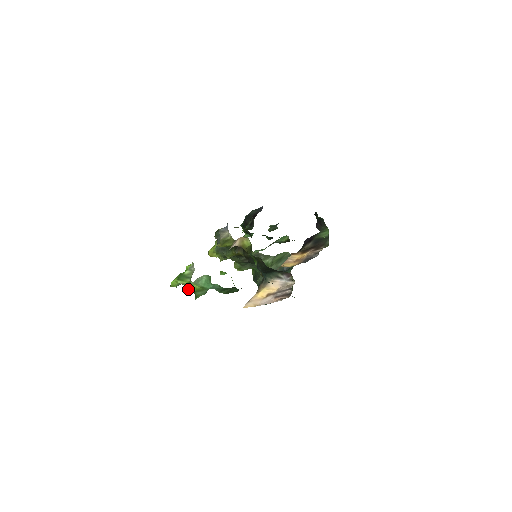
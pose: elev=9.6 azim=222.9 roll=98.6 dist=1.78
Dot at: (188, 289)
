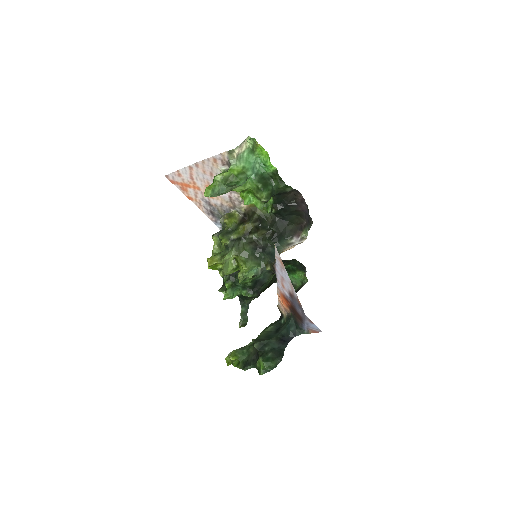
Dot at: (228, 177)
